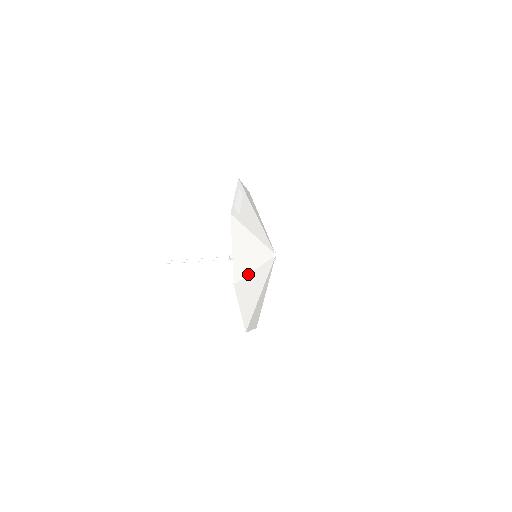
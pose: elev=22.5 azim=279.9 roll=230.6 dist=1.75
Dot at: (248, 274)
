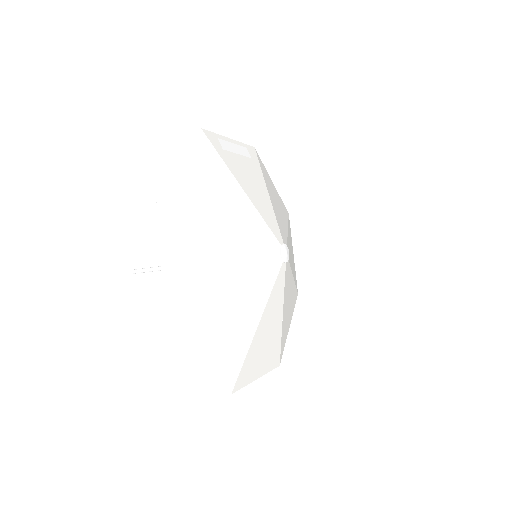
Dot at: (203, 219)
